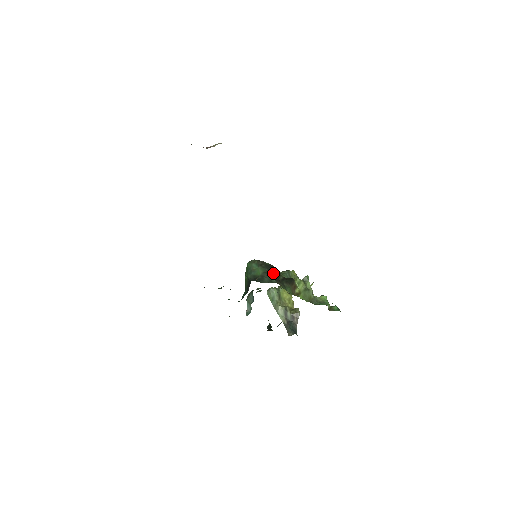
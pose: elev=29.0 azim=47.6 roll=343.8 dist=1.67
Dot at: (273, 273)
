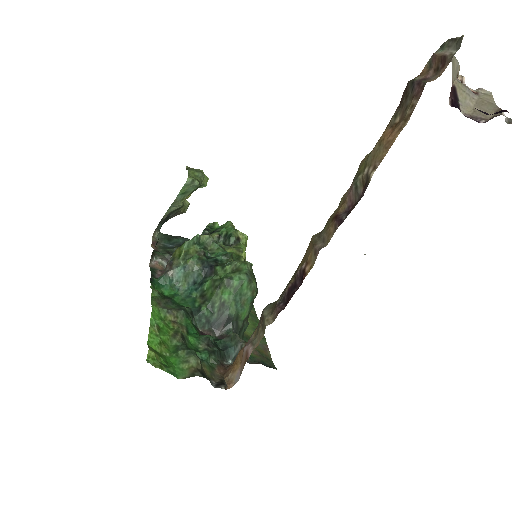
Dot at: occluded
